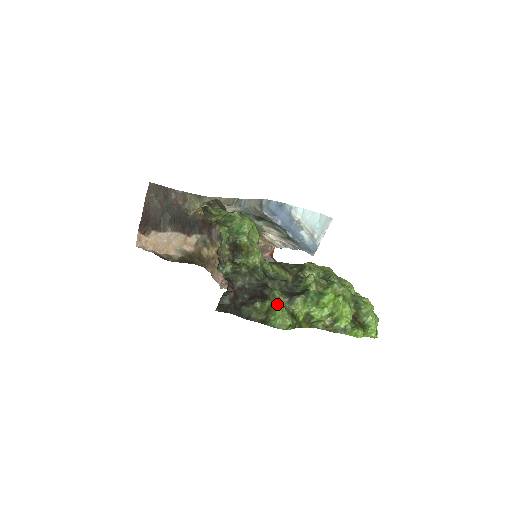
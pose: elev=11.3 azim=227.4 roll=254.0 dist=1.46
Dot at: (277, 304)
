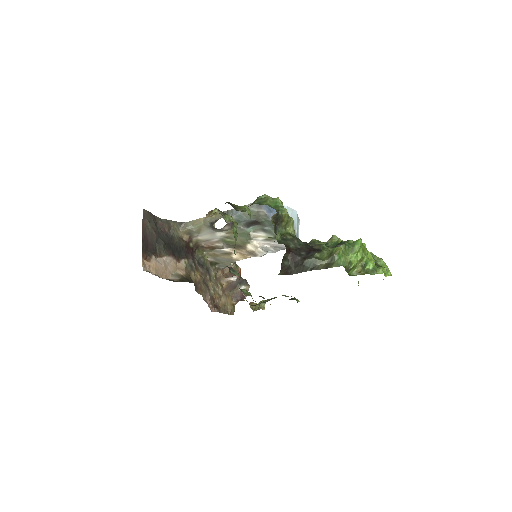
Dot at: occluded
